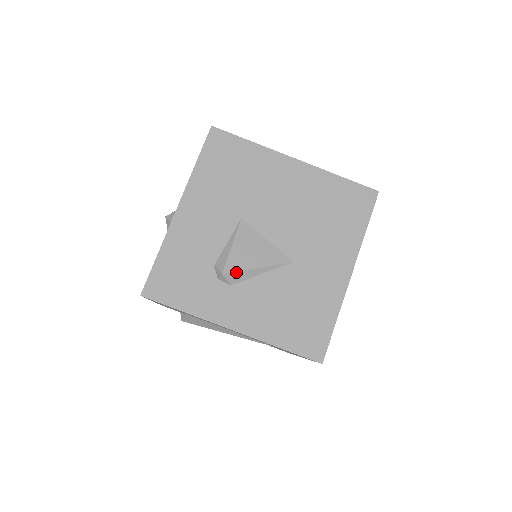
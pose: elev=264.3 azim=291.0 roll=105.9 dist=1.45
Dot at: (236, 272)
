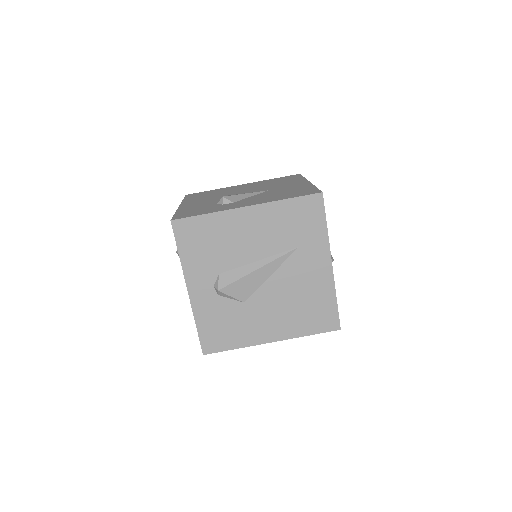
Dot at: (232, 196)
